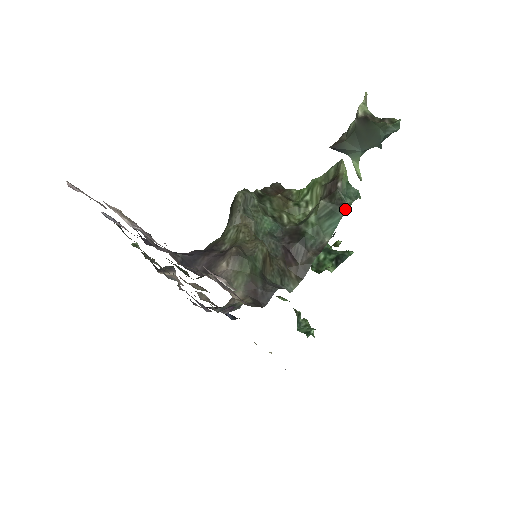
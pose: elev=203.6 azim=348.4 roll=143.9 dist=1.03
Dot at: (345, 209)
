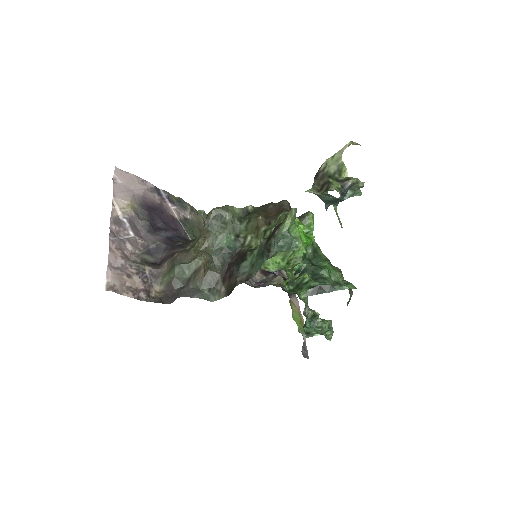
Dot at: (270, 256)
